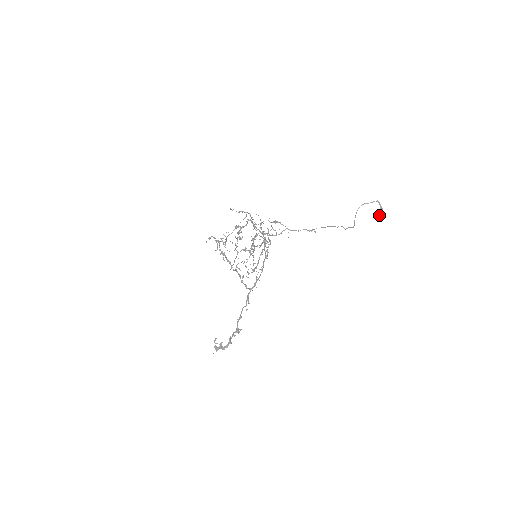
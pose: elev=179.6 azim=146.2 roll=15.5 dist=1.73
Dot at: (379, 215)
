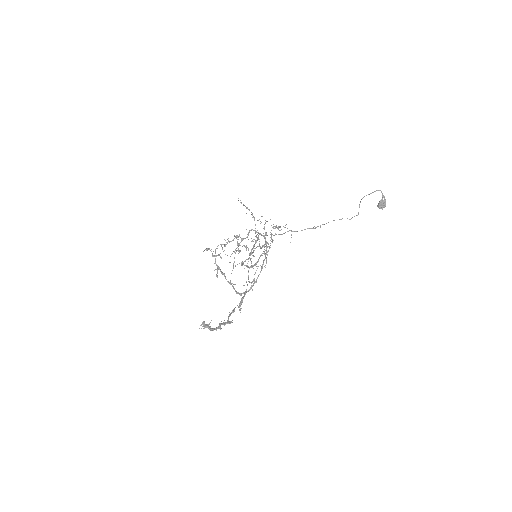
Dot at: (382, 201)
